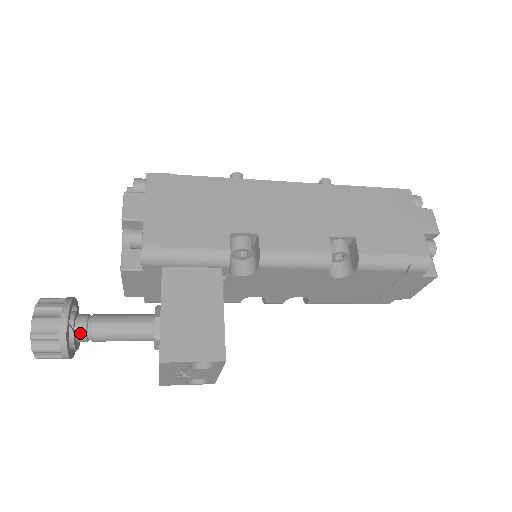
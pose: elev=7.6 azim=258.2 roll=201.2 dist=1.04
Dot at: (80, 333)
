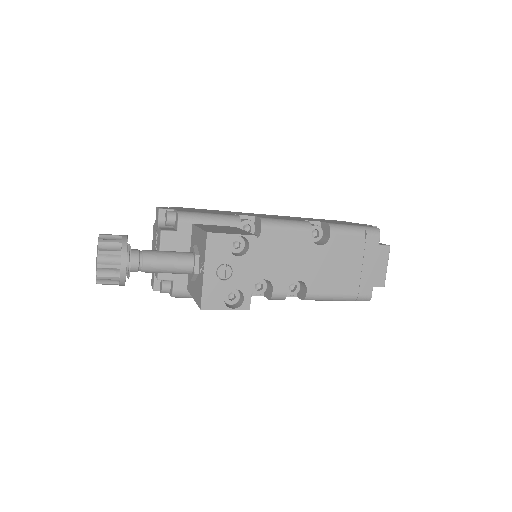
Dot at: (134, 254)
